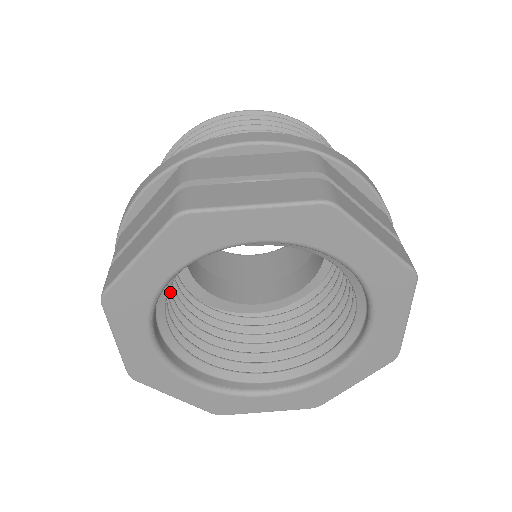
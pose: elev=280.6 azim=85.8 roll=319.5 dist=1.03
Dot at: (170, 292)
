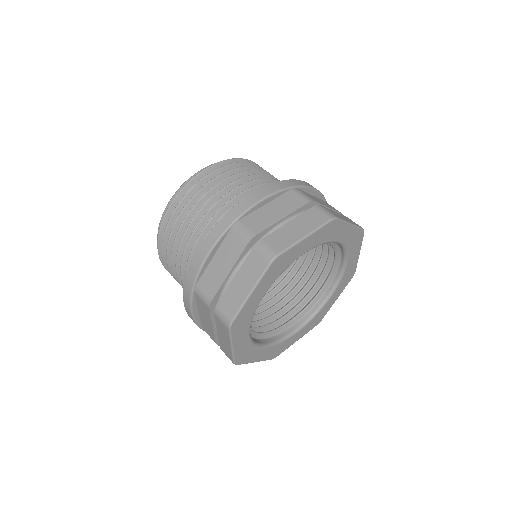
Dot at: occluded
